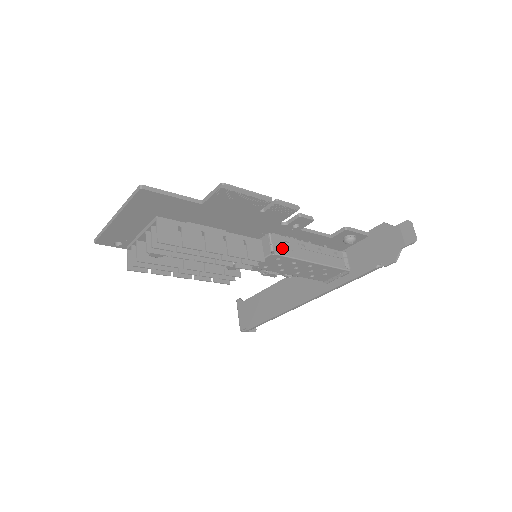
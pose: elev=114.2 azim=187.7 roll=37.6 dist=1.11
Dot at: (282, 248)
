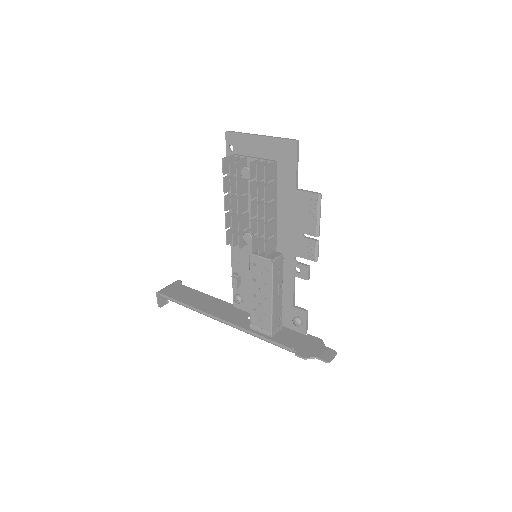
Dot at: (276, 268)
